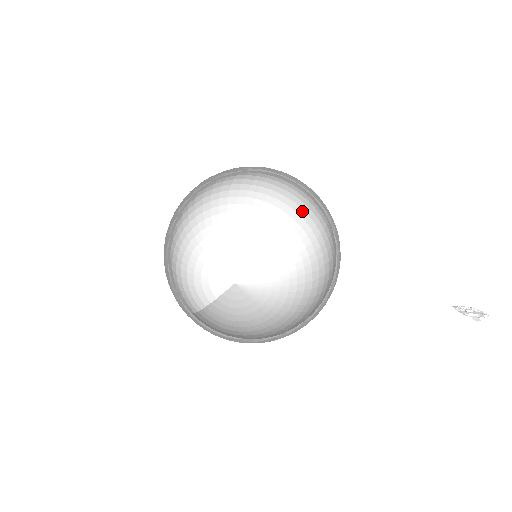
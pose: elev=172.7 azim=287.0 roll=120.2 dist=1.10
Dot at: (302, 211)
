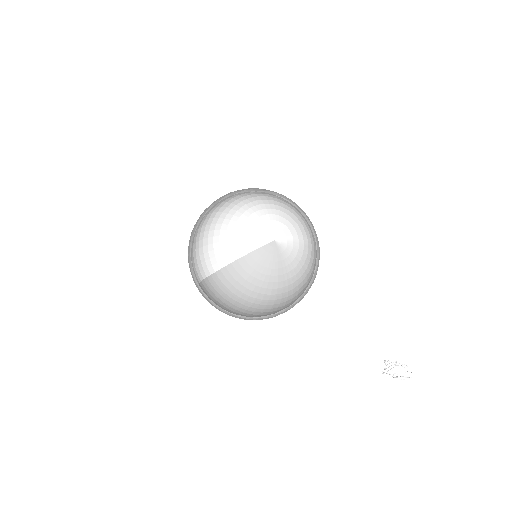
Dot at: occluded
